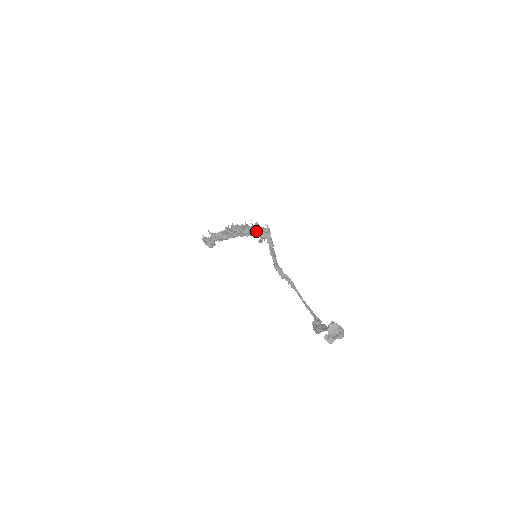
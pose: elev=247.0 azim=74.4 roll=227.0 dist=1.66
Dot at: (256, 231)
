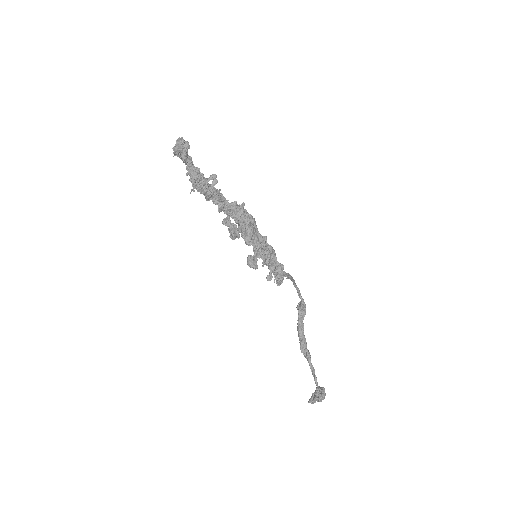
Dot at: occluded
